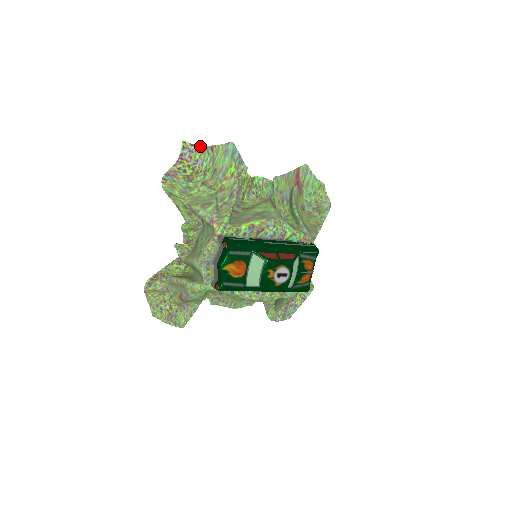
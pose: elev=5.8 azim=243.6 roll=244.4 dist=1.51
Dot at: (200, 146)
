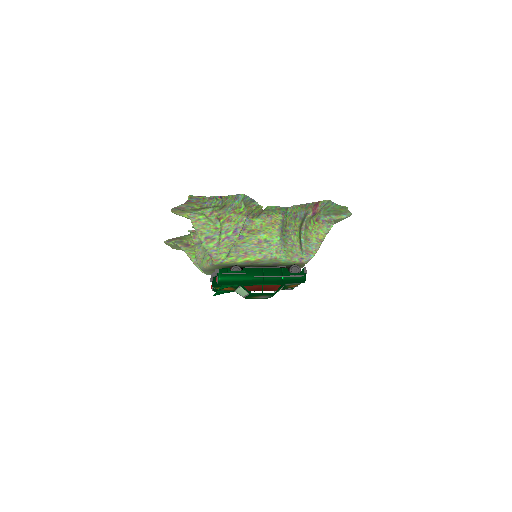
Dot at: occluded
